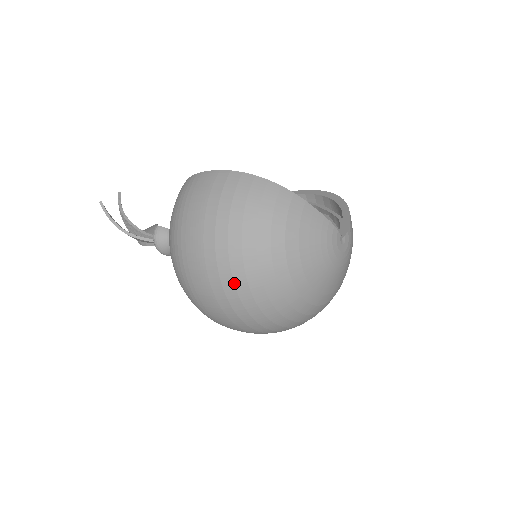
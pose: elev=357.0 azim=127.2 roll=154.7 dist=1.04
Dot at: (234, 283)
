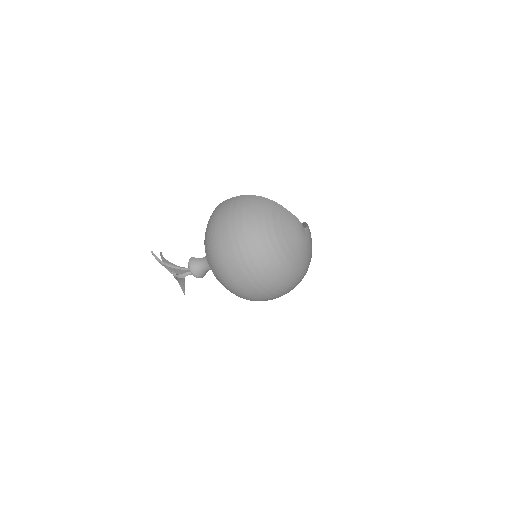
Dot at: (247, 246)
